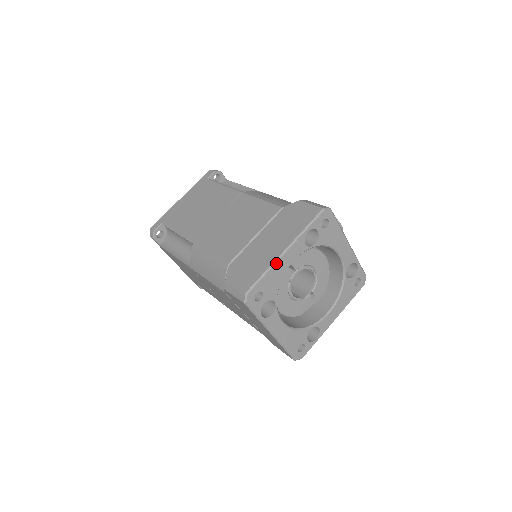
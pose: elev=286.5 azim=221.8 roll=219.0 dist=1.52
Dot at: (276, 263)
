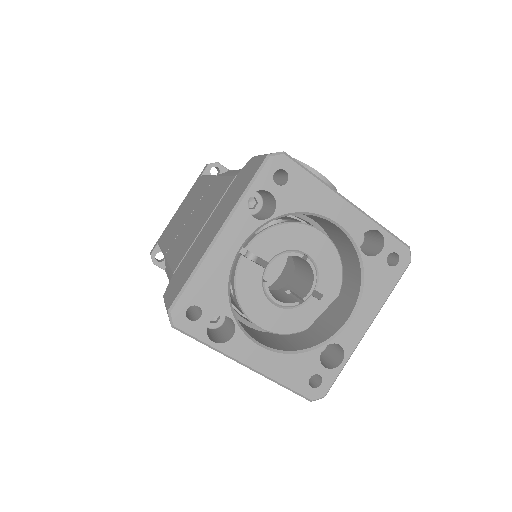
Dot at: (206, 257)
